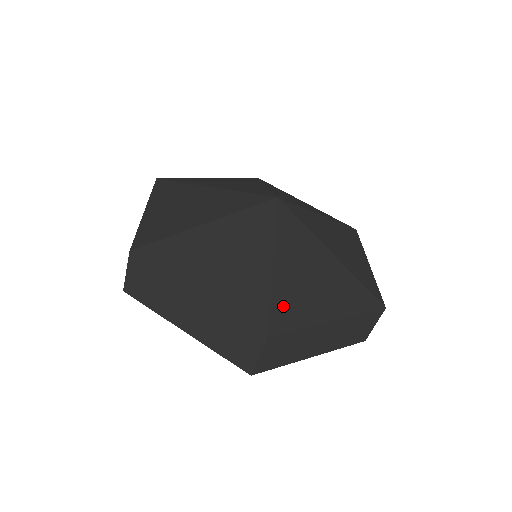
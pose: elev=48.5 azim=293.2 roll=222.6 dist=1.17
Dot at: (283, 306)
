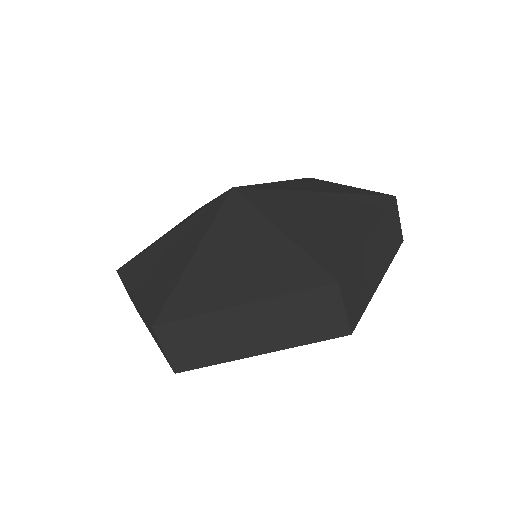
Dot at: (184, 294)
